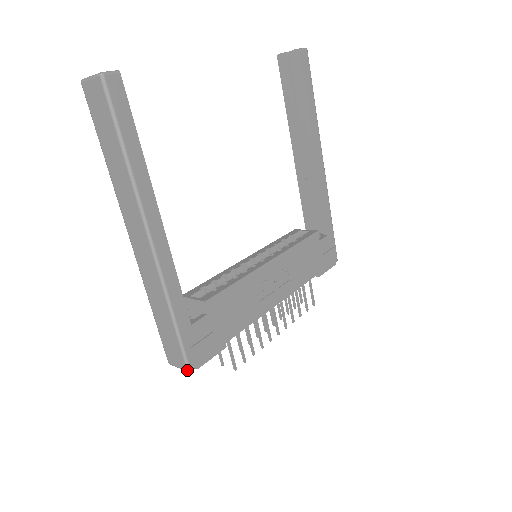
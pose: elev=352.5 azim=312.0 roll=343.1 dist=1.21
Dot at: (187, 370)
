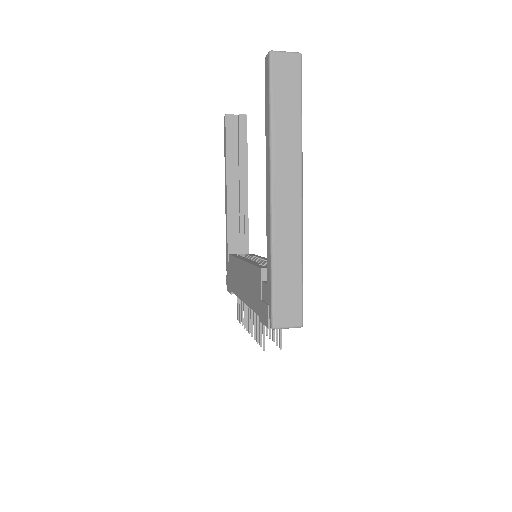
Dot at: (302, 325)
